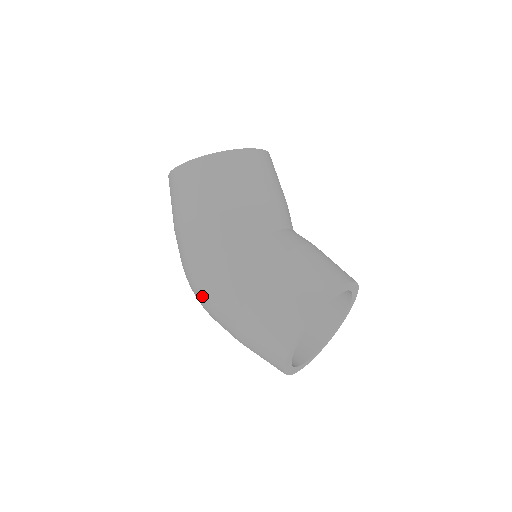
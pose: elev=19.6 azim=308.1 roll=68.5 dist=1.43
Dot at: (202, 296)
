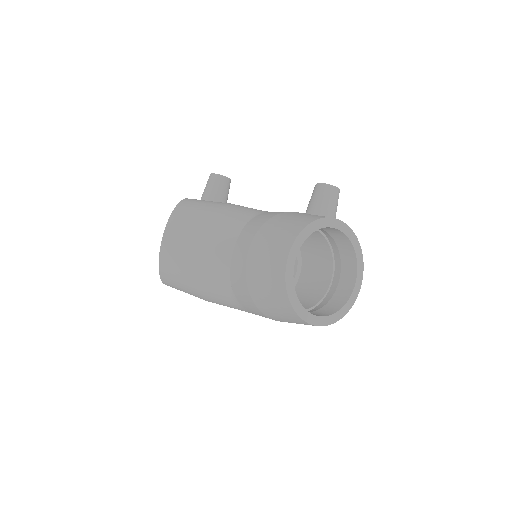
Dot at: occluded
